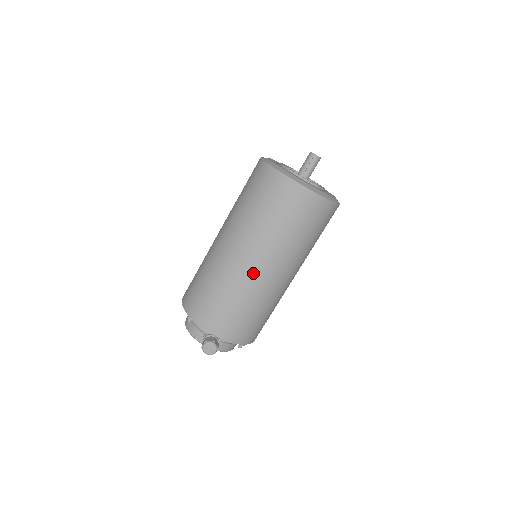
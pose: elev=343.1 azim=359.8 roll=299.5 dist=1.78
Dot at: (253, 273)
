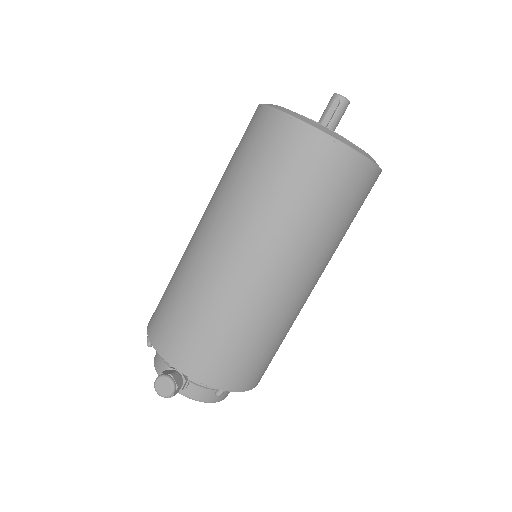
Dot at: (228, 265)
